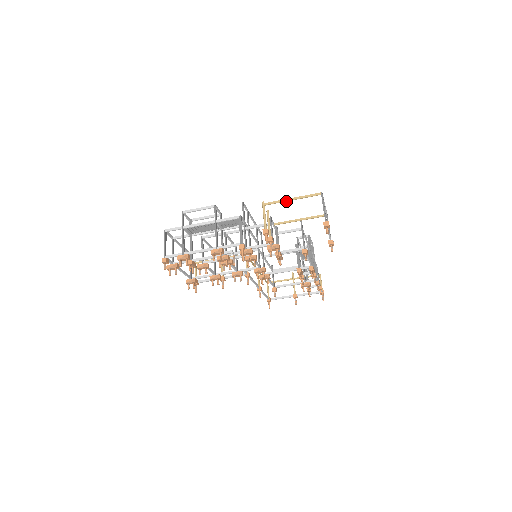
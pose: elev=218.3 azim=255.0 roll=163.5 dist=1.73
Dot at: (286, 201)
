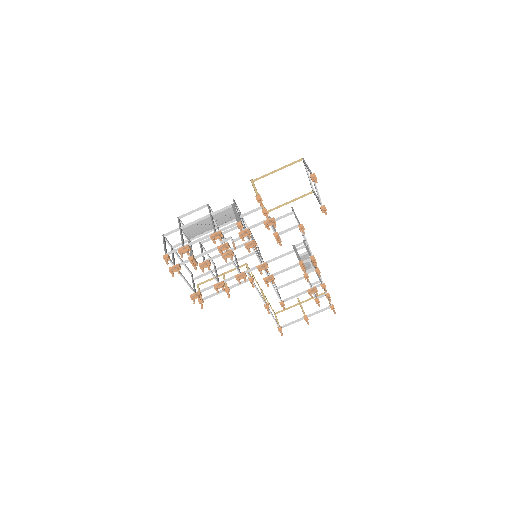
Dot at: (272, 173)
